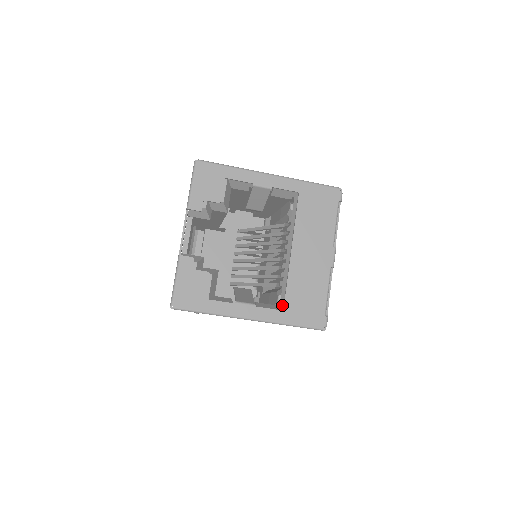
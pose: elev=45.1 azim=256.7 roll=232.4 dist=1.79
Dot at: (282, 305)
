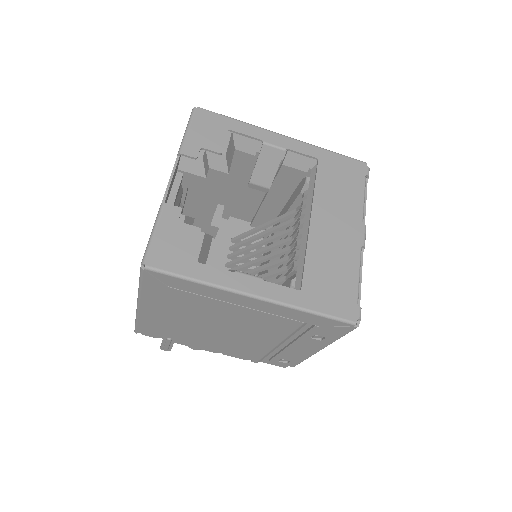
Dot at: (298, 288)
